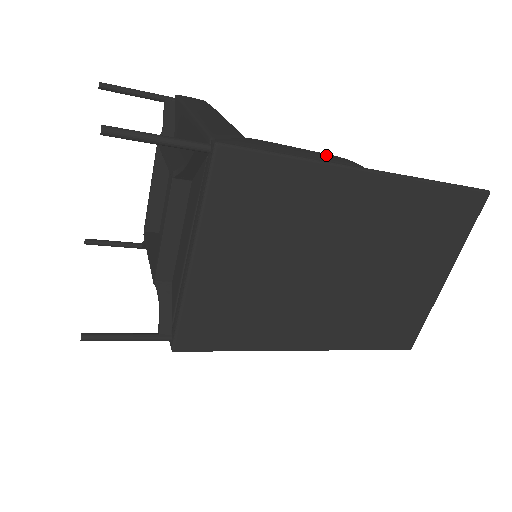
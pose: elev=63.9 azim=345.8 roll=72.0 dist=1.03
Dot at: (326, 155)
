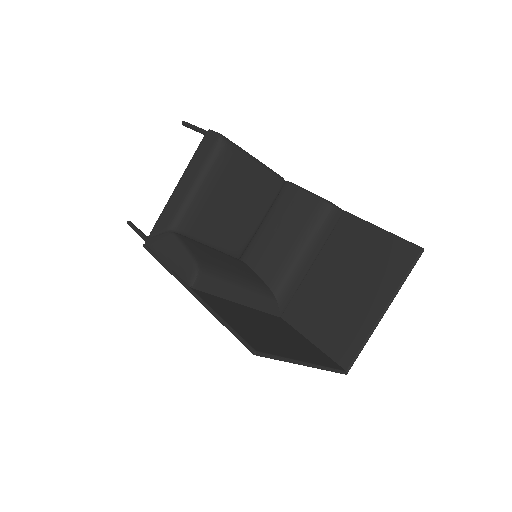
Dot at: (182, 263)
